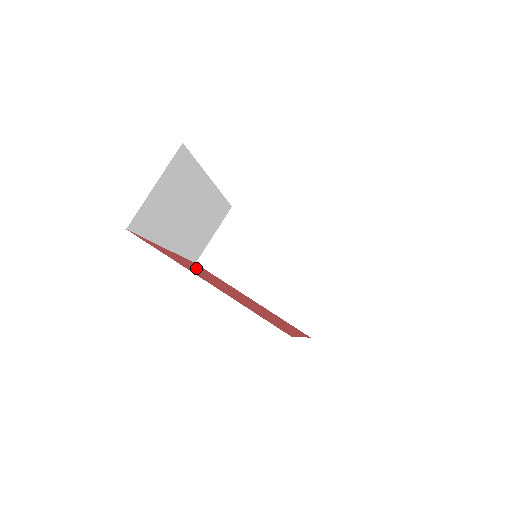
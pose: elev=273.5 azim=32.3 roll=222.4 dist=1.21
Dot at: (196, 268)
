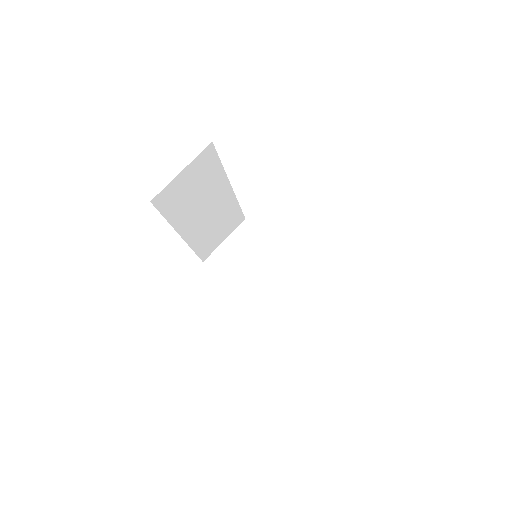
Dot at: occluded
